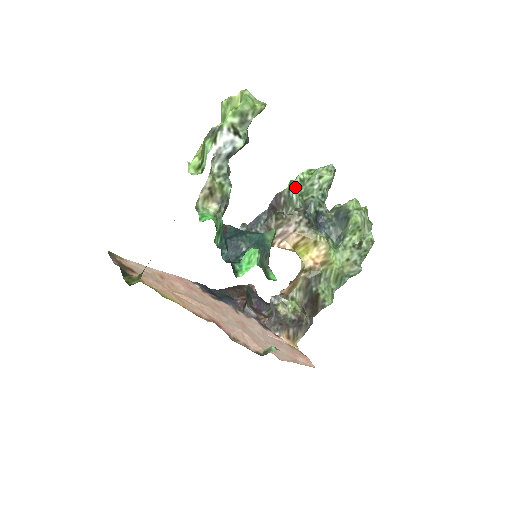
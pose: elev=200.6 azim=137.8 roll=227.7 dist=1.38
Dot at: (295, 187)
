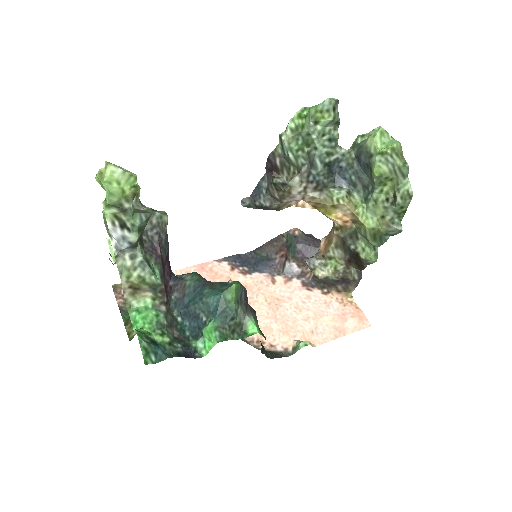
Dot at: (287, 144)
